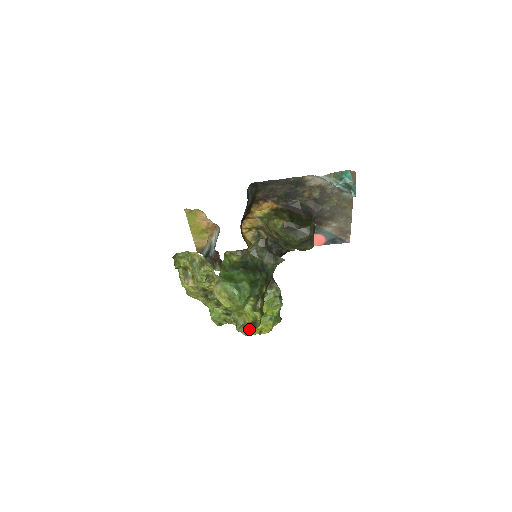
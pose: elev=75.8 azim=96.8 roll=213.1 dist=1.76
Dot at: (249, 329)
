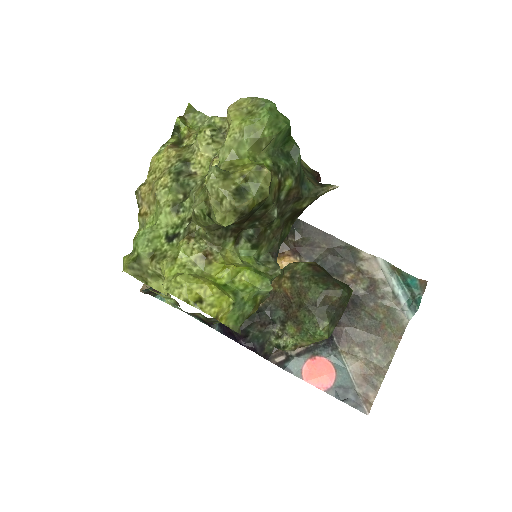
Dot at: (229, 187)
